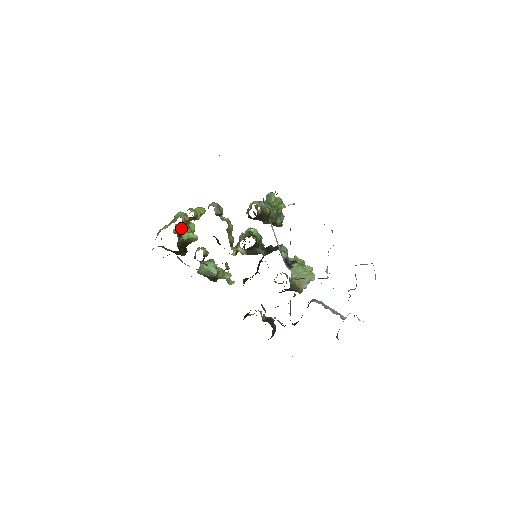
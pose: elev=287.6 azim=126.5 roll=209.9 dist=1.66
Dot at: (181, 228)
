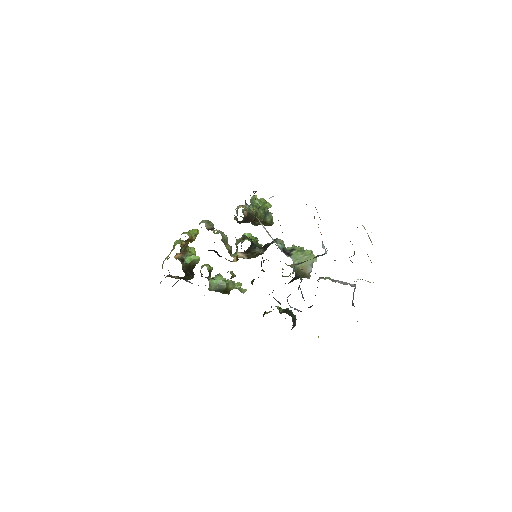
Dot at: (182, 254)
